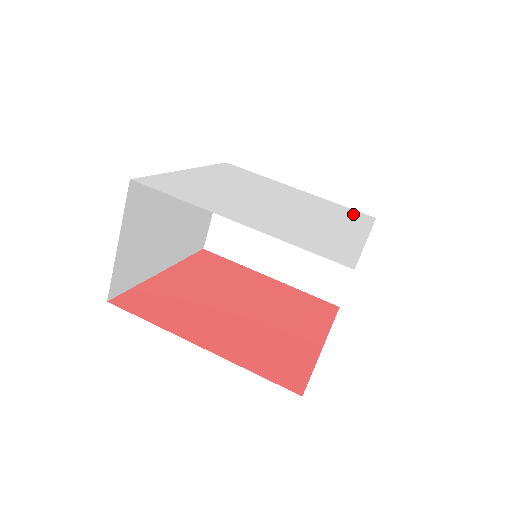
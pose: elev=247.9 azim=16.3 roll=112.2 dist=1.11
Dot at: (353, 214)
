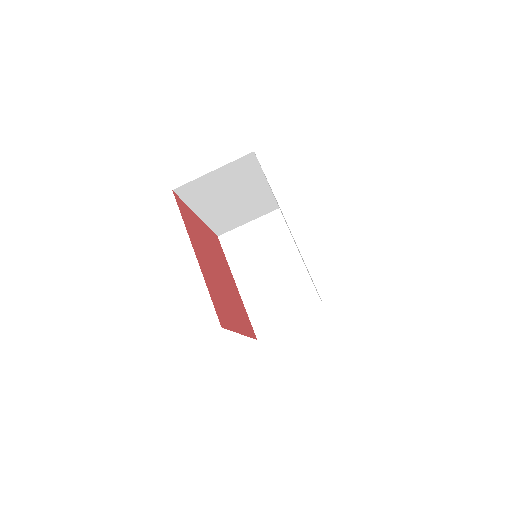
Dot at: occluded
